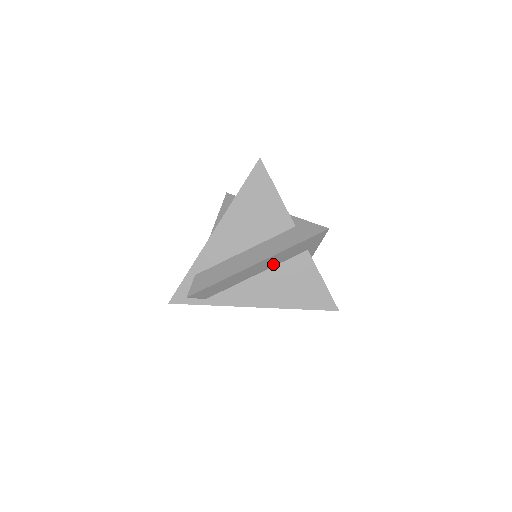
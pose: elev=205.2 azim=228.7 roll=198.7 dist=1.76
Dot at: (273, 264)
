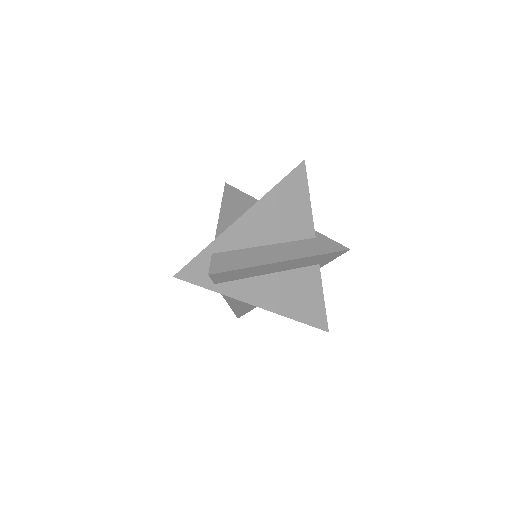
Dot at: (290, 267)
